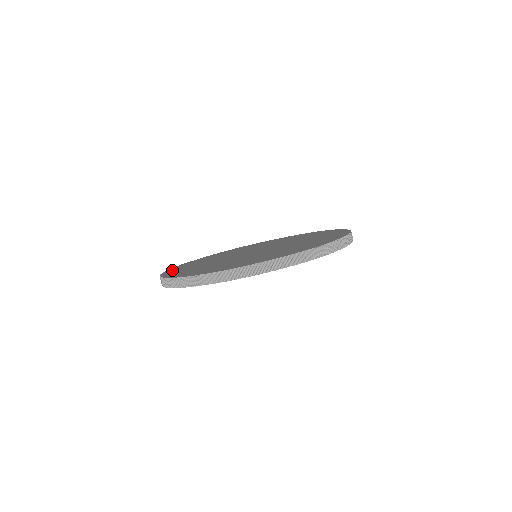
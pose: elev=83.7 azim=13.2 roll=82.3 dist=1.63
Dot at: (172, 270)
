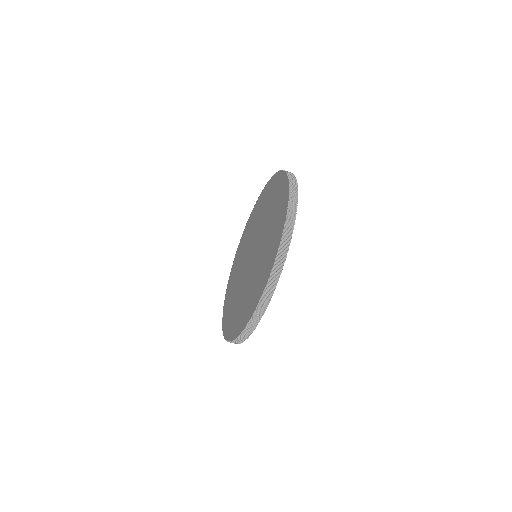
Dot at: (234, 332)
